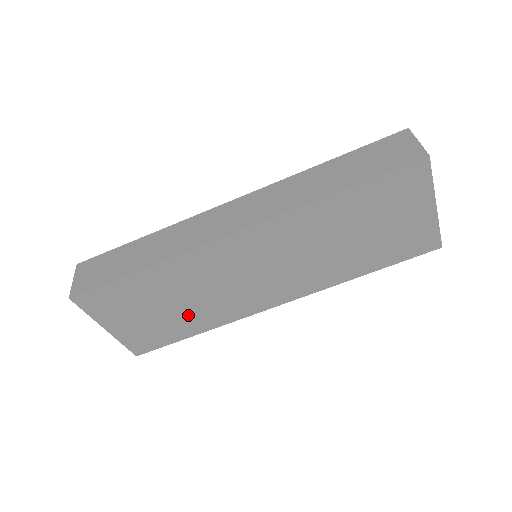
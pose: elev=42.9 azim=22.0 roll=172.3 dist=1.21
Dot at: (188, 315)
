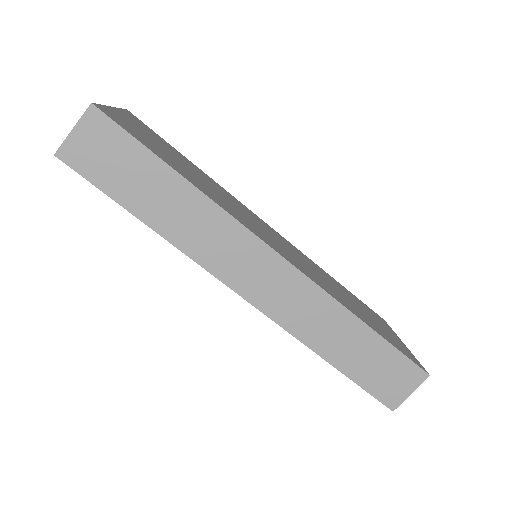
Dot at: occluded
